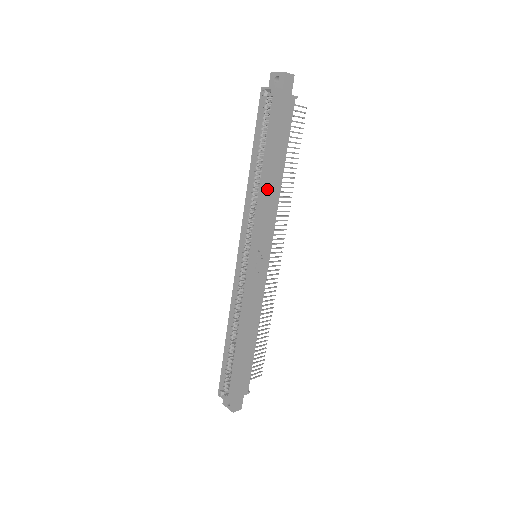
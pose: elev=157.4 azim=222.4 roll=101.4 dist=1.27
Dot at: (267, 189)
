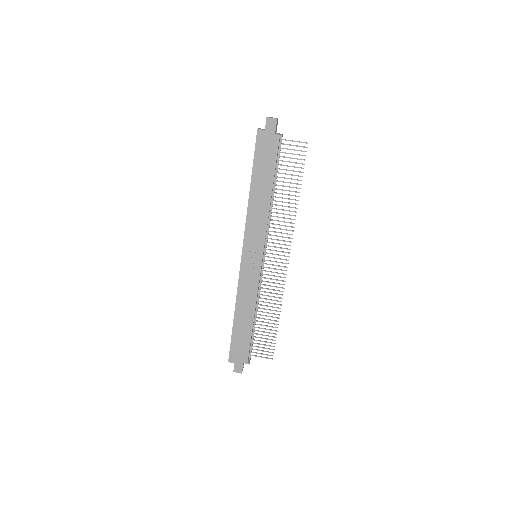
Dot at: (255, 205)
